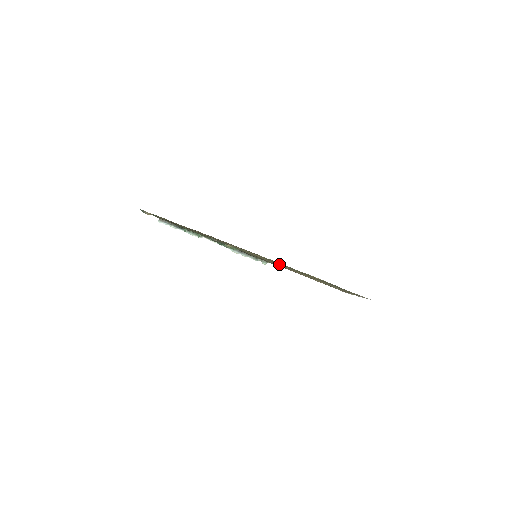
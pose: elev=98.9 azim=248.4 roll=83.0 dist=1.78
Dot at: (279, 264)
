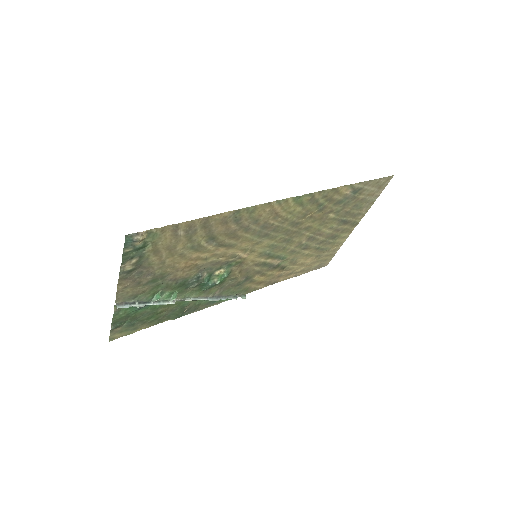
Dot at: (297, 222)
